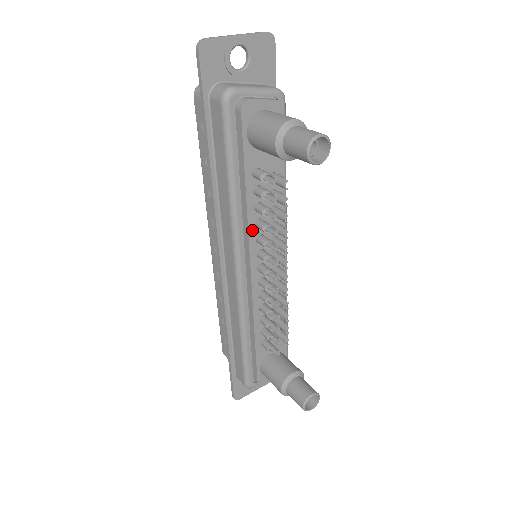
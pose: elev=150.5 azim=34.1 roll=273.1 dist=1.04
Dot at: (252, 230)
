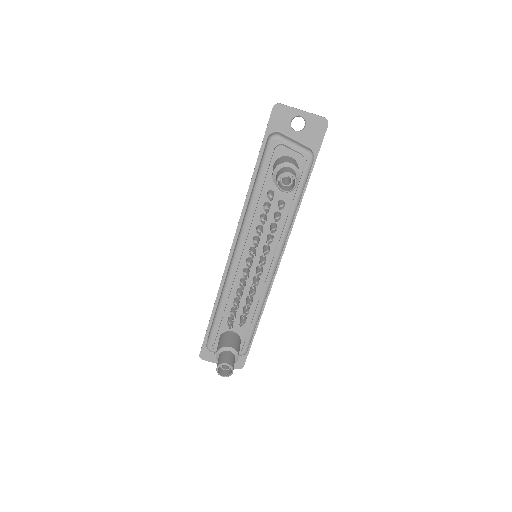
Dot at: (253, 230)
